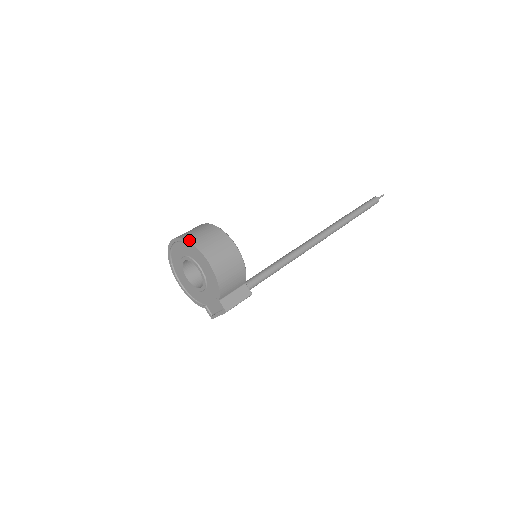
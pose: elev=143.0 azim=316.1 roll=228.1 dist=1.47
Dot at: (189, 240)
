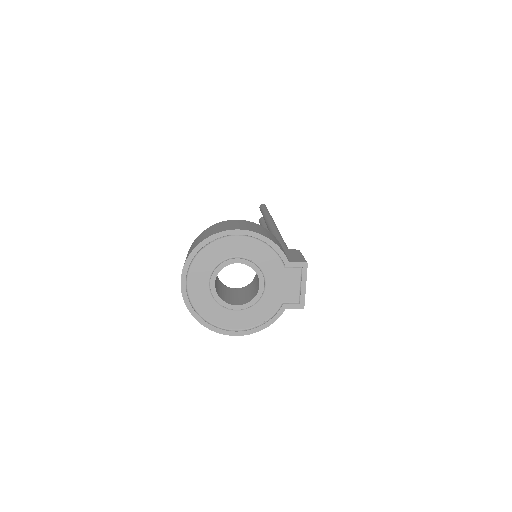
Dot at: (198, 243)
